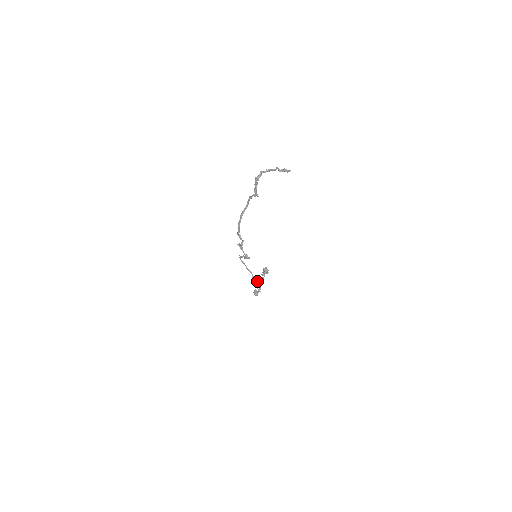
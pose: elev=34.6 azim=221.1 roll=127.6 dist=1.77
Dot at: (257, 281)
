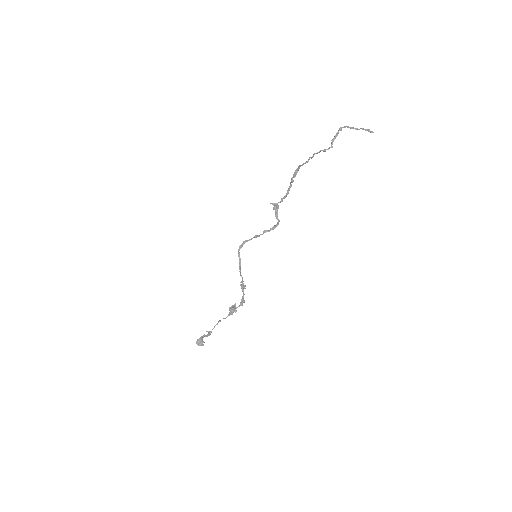
Dot at: (245, 288)
